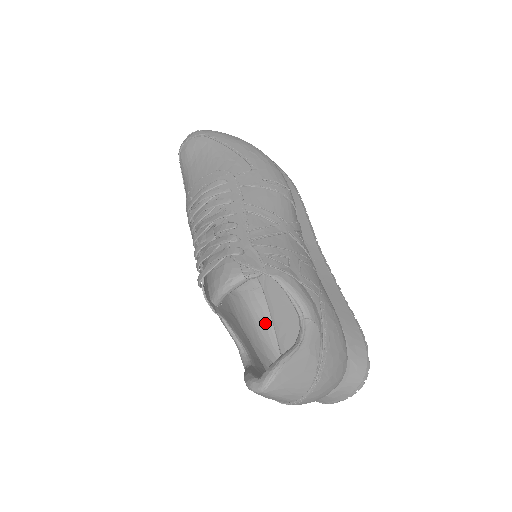
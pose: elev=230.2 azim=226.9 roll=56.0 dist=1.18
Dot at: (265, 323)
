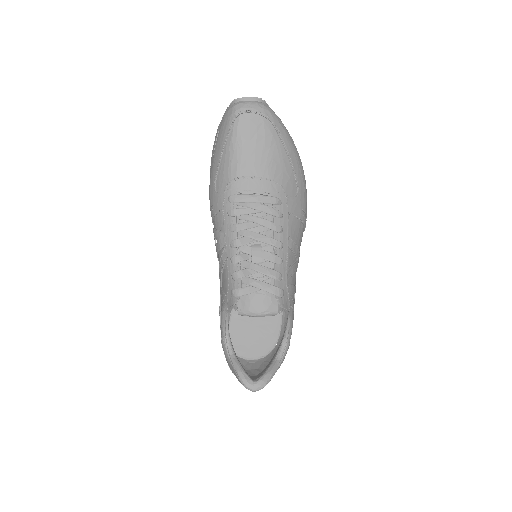
Dot at: occluded
